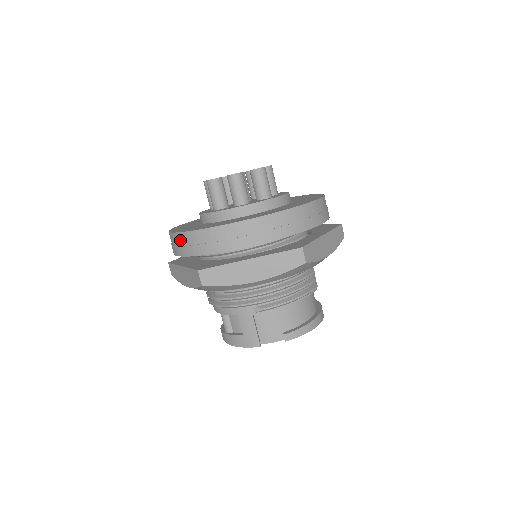
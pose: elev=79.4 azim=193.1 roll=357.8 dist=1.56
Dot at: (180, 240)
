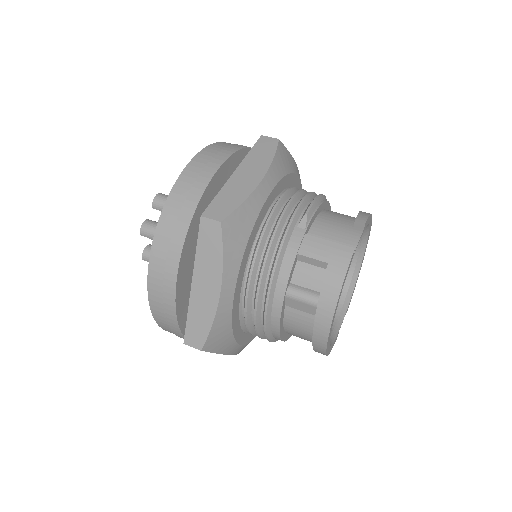
Dot at: (160, 250)
